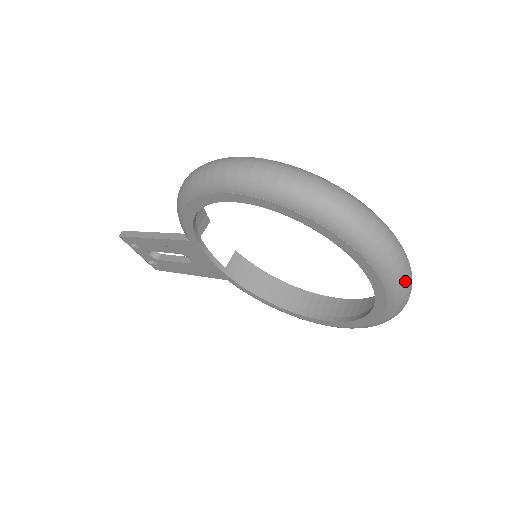
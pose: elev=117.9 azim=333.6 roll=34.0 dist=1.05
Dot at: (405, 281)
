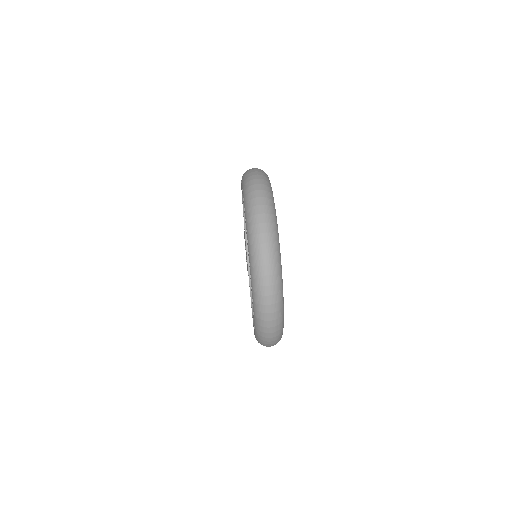
Dot at: (261, 279)
